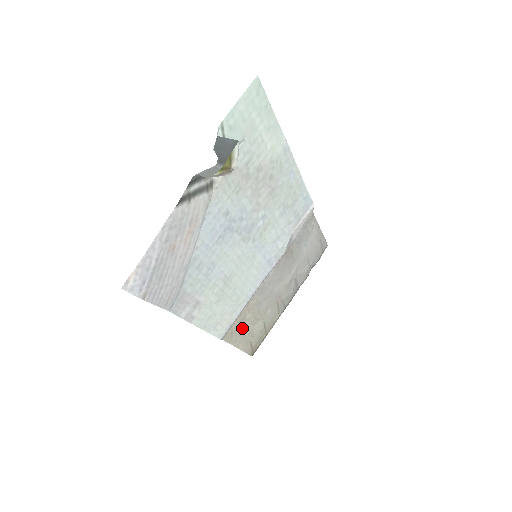
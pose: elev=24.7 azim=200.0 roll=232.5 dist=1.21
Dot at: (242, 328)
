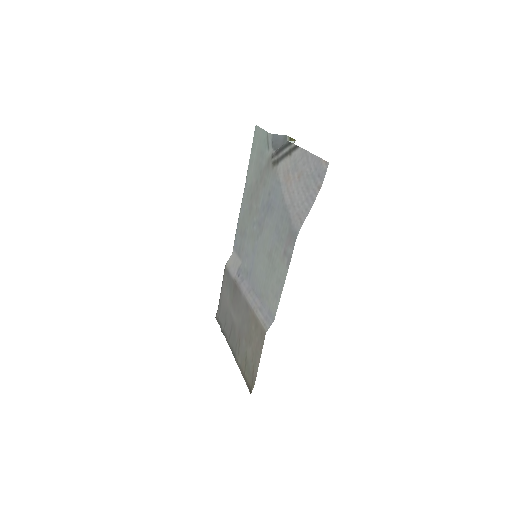
Dot at: (256, 338)
